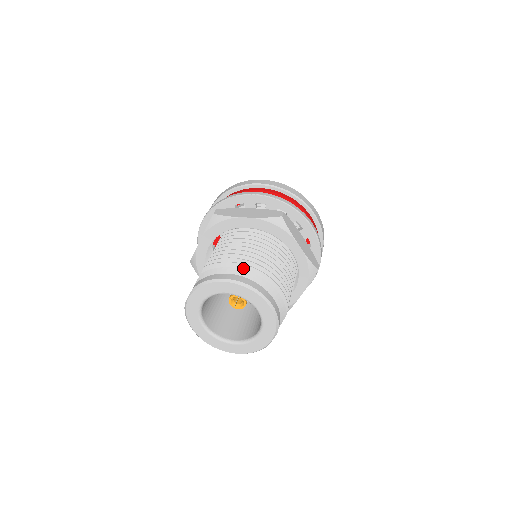
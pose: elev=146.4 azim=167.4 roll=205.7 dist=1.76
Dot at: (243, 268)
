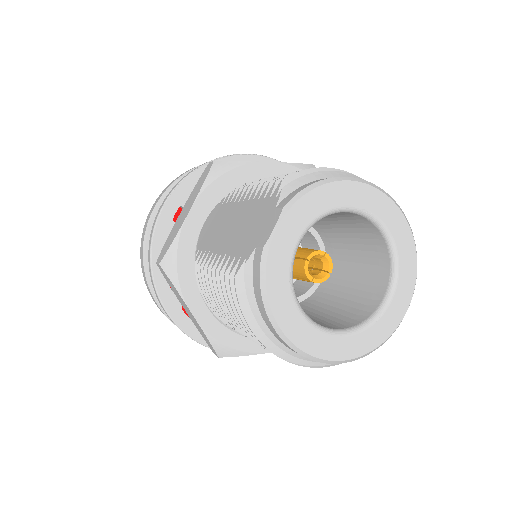
Dot at: occluded
